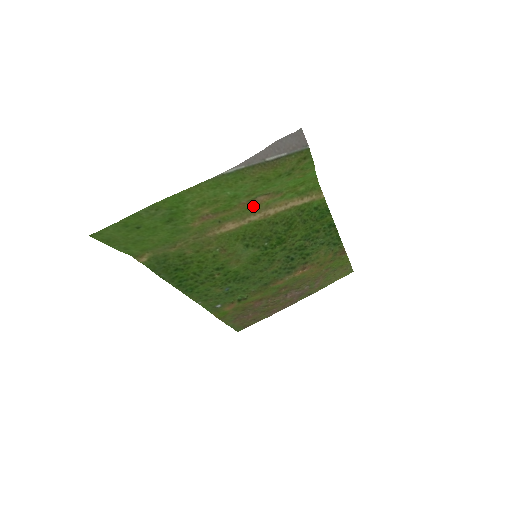
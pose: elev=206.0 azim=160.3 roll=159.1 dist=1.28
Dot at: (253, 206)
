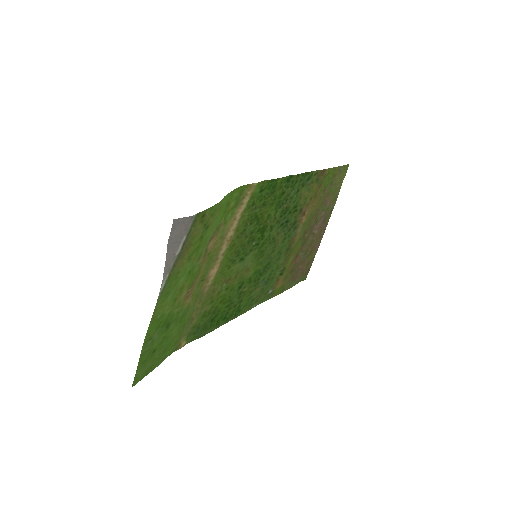
Dot at: (212, 251)
